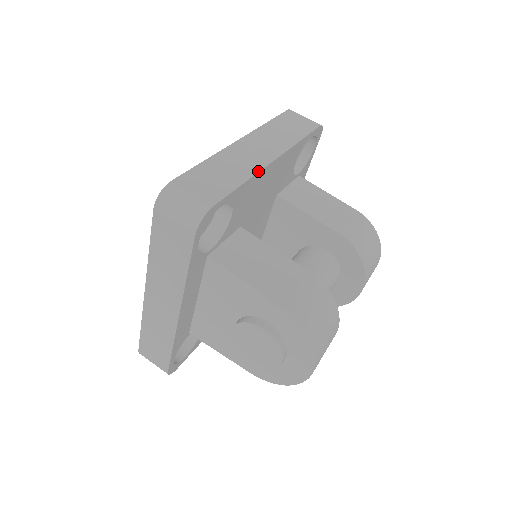
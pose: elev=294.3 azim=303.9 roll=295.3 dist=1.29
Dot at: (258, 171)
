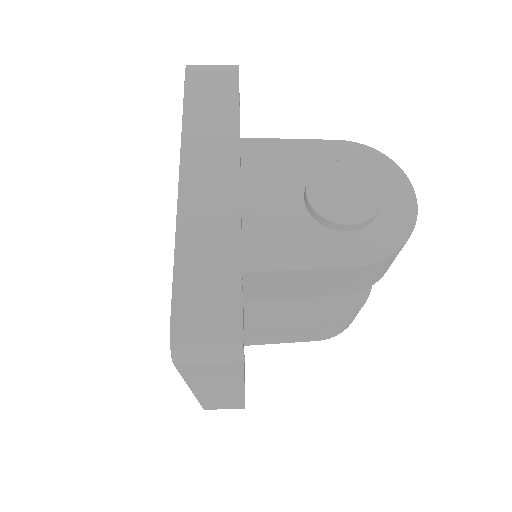
Dot at: occluded
